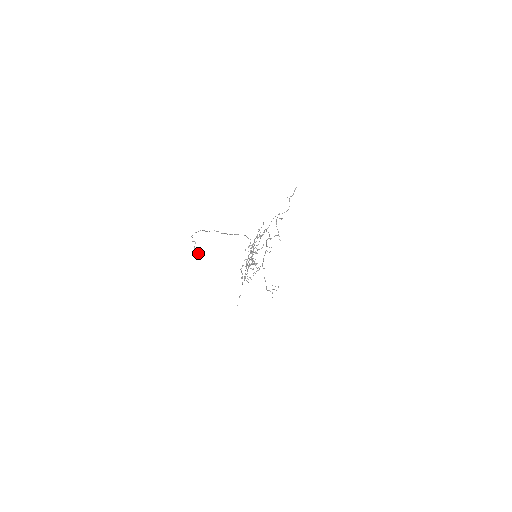
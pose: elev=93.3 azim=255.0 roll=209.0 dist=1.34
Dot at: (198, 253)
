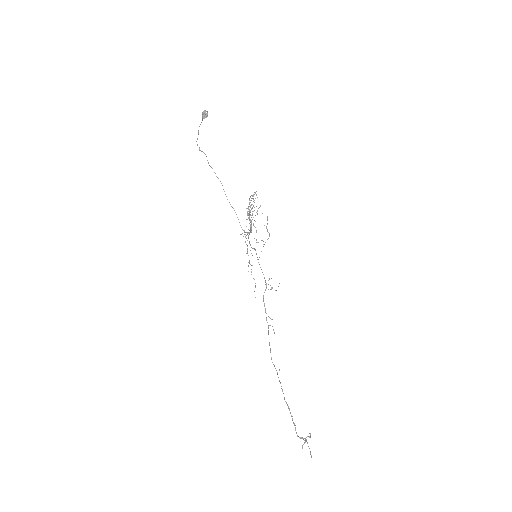
Dot at: (206, 115)
